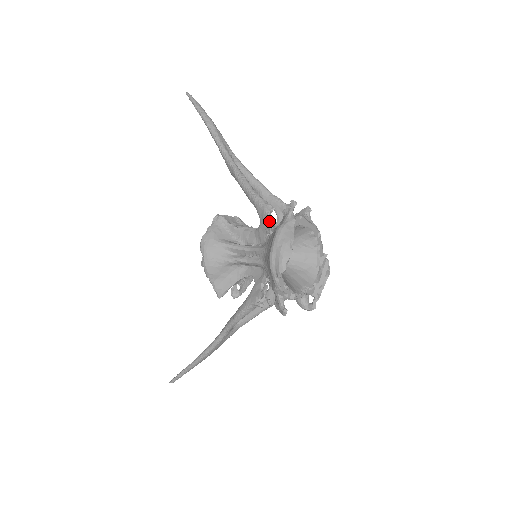
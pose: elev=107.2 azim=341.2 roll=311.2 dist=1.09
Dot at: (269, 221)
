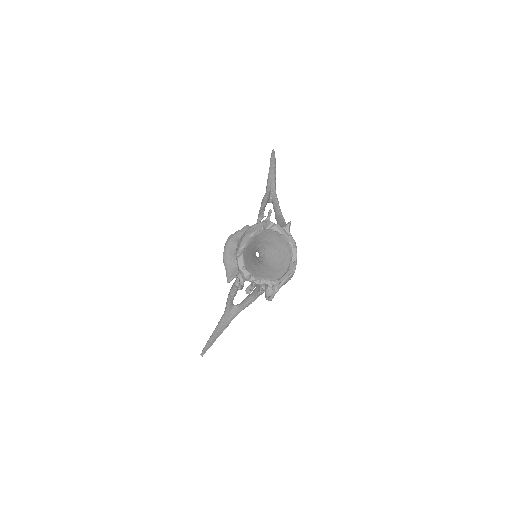
Dot at: occluded
